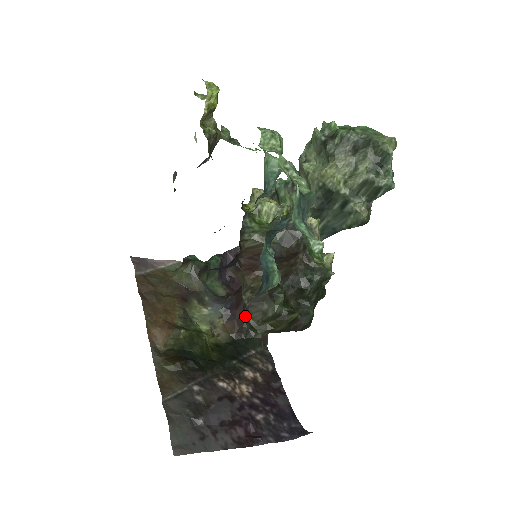
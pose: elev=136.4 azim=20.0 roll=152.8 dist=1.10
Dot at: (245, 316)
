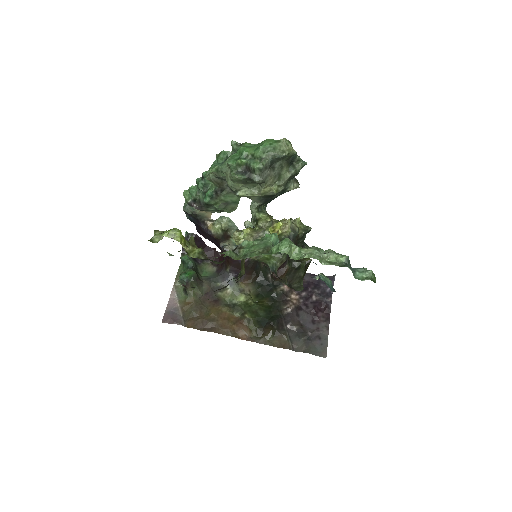
Dot at: (292, 288)
